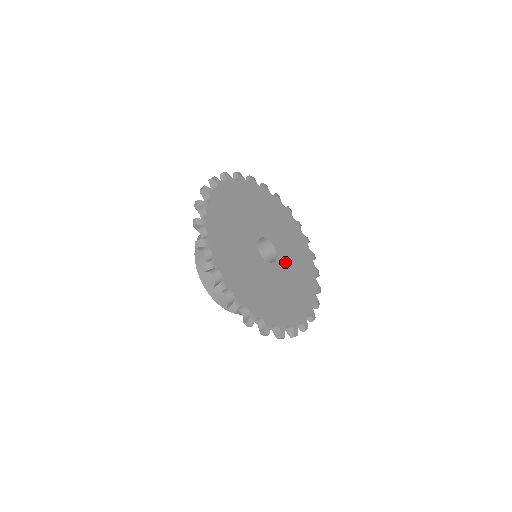
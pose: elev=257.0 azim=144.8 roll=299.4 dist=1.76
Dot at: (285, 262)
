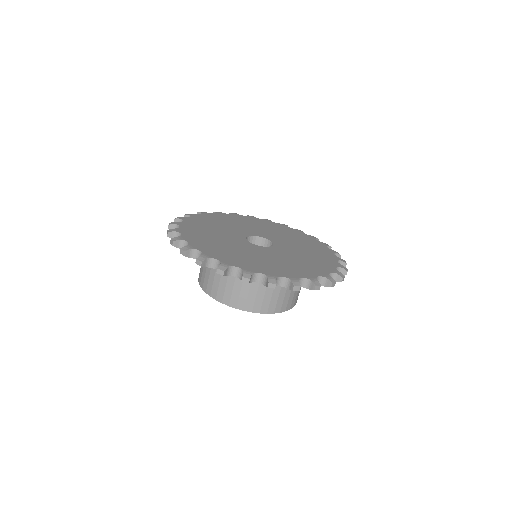
Dot at: (286, 247)
